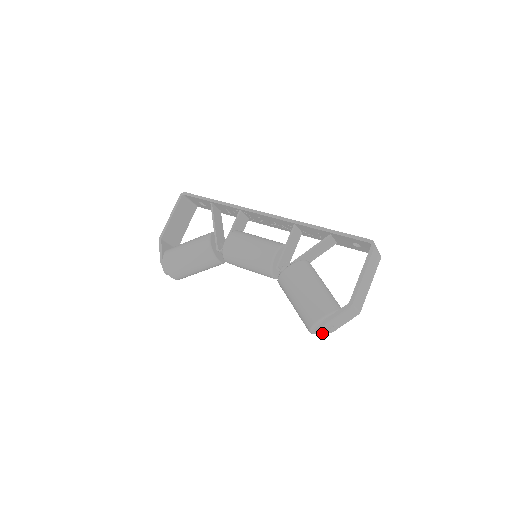
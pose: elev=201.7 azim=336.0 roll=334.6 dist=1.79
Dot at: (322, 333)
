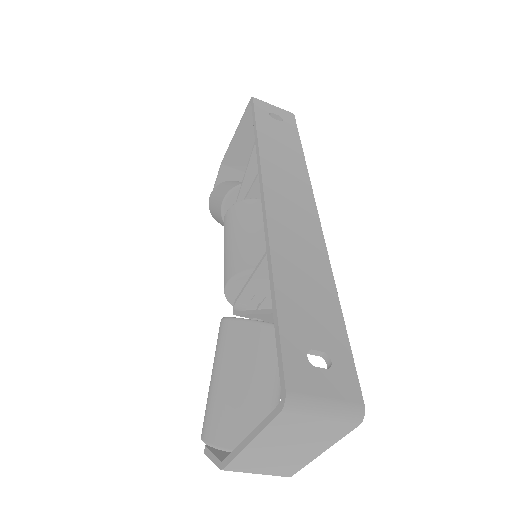
Dot at: occluded
